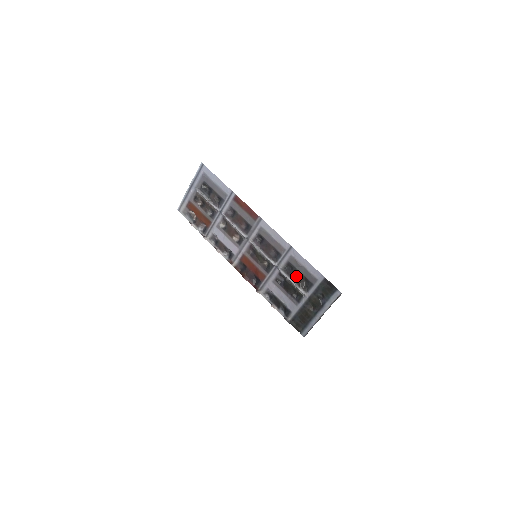
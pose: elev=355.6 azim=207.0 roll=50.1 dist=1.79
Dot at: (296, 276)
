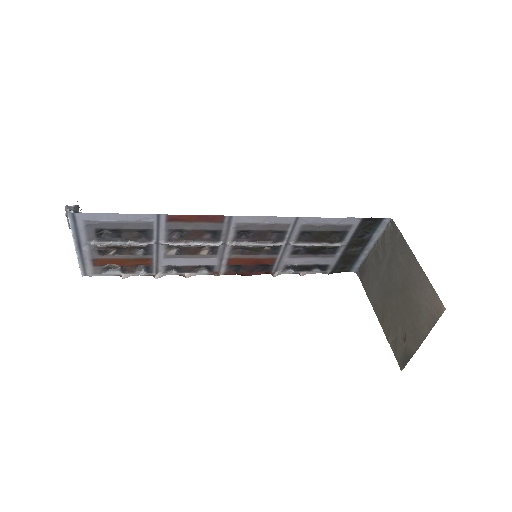
Dot at: (320, 237)
